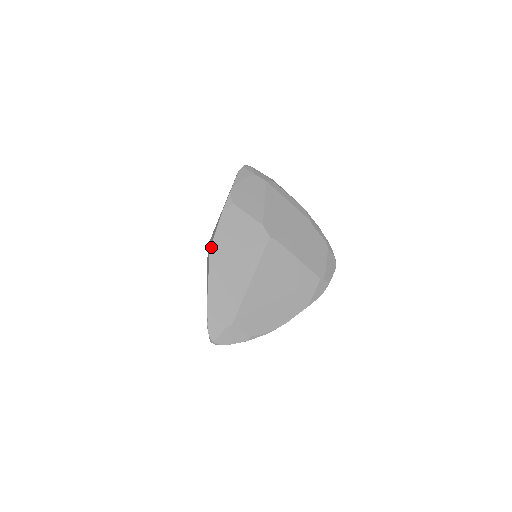
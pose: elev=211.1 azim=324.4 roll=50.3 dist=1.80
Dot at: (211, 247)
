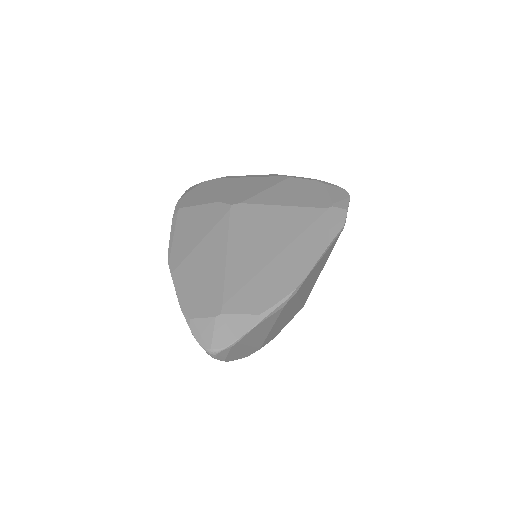
Dot at: (168, 255)
